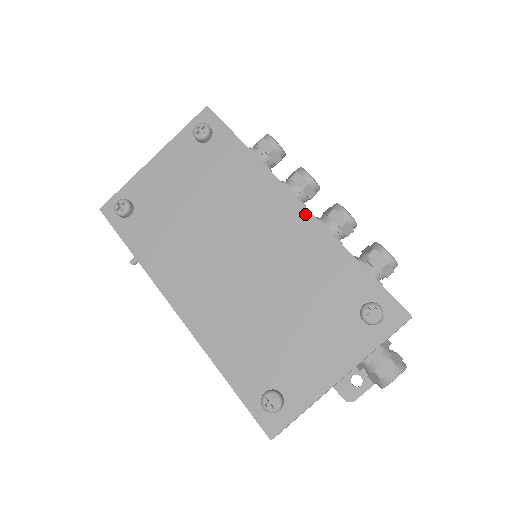
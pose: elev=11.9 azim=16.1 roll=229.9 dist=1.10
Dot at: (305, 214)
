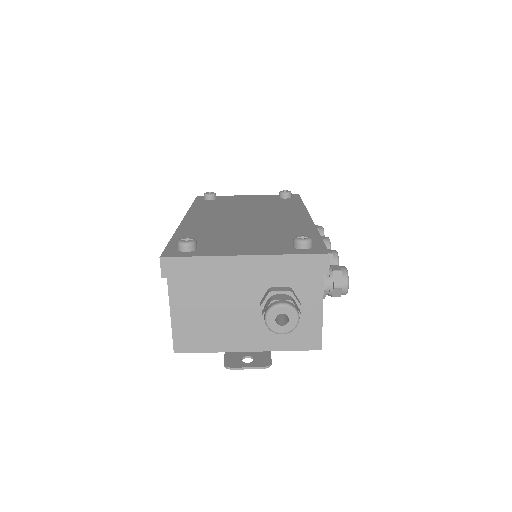
Dot at: (308, 219)
